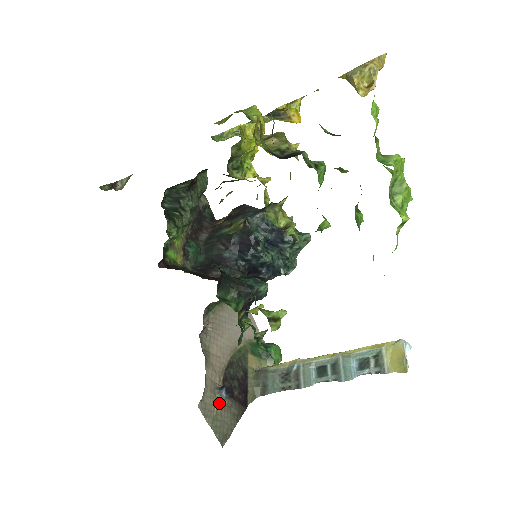
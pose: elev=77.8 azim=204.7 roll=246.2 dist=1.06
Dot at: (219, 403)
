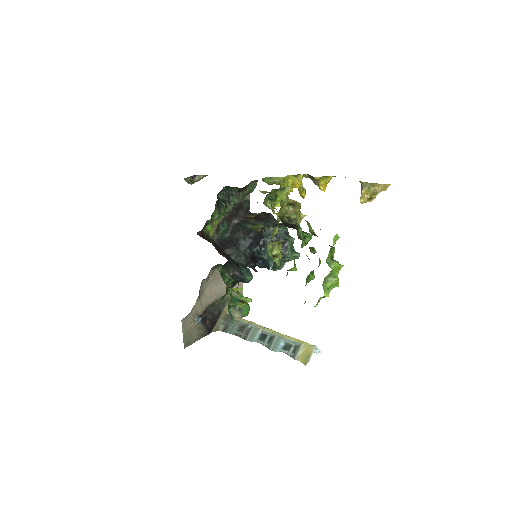
Dot at: (194, 324)
